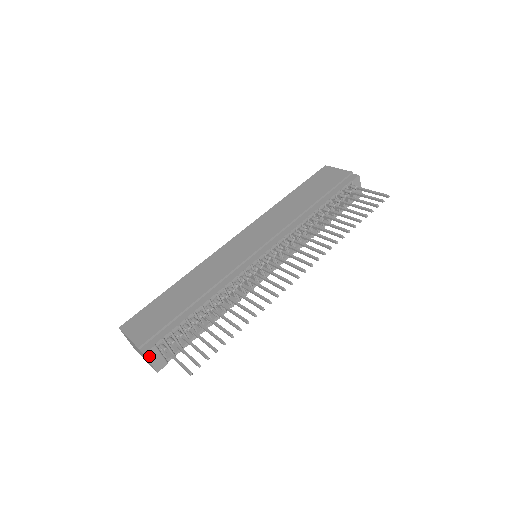
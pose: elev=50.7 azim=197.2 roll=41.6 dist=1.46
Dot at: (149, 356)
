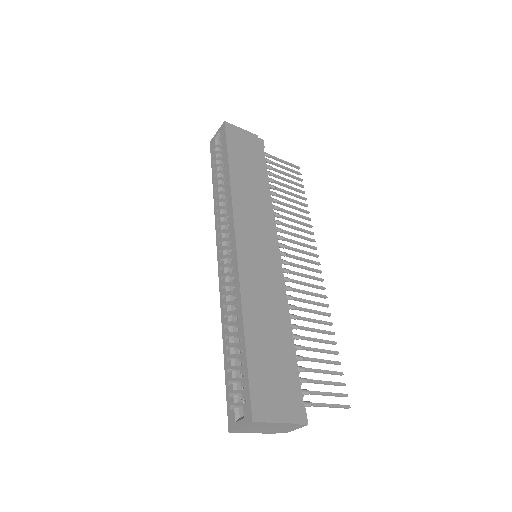
Dot at: occluded
